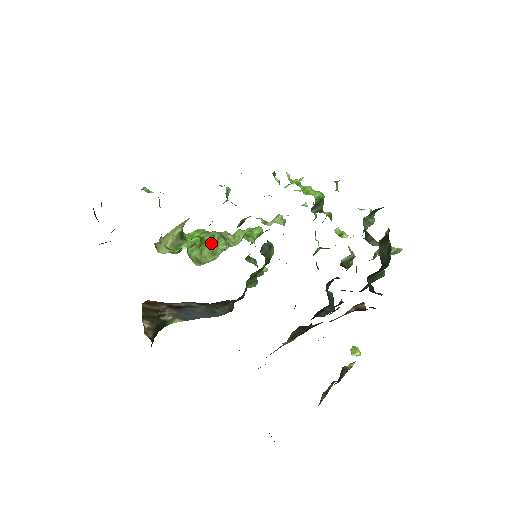
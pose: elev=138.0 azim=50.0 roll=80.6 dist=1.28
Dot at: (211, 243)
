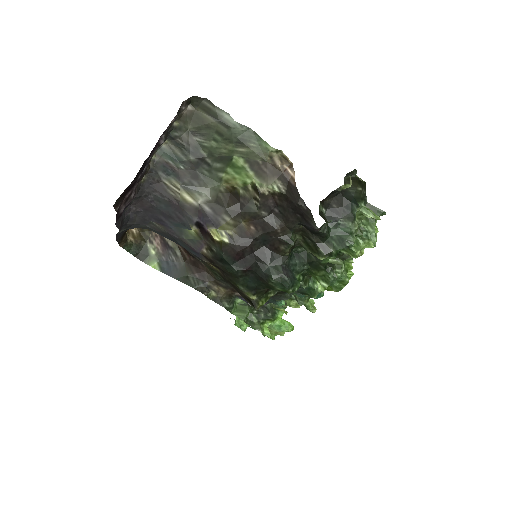
Dot at: occluded
